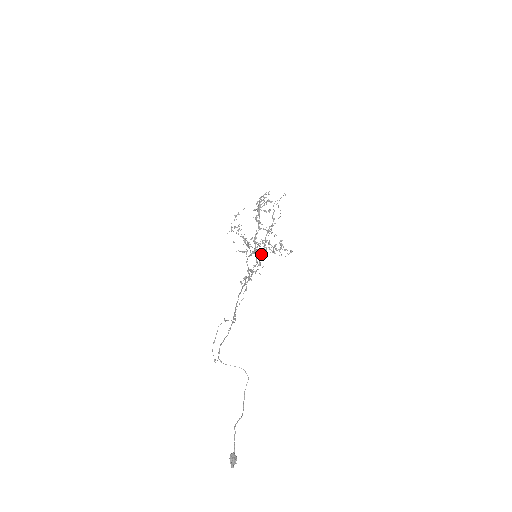
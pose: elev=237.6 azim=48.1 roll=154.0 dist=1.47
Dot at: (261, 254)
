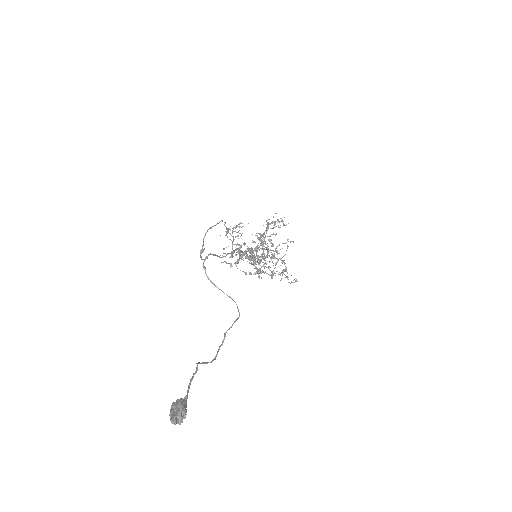
Dot at: (263, 256)
